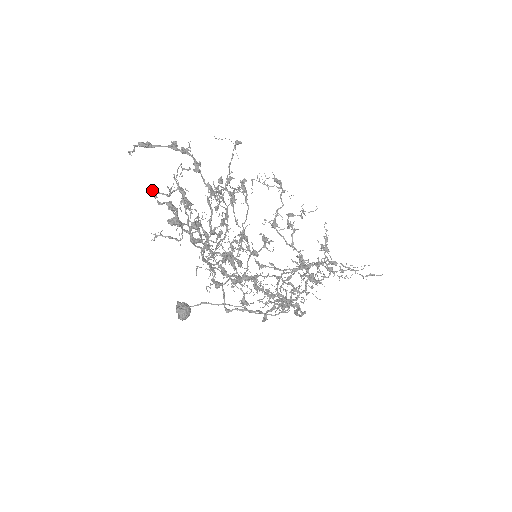
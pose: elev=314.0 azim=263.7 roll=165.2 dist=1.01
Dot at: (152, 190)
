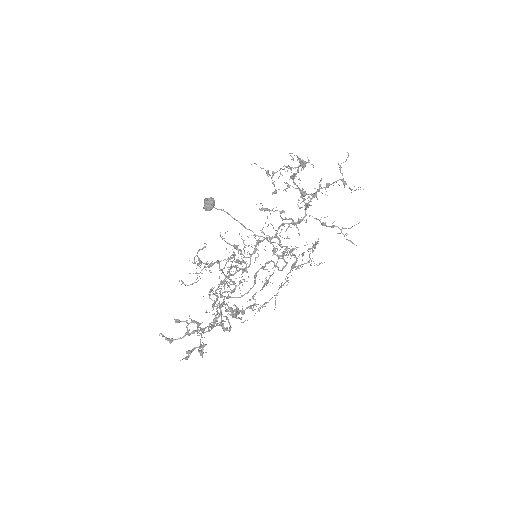
Dot at: occluded
